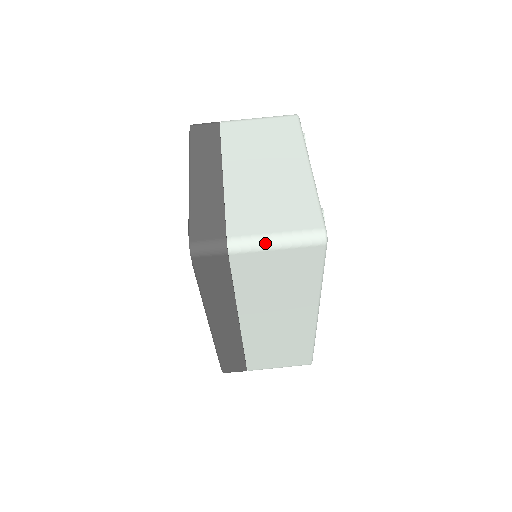
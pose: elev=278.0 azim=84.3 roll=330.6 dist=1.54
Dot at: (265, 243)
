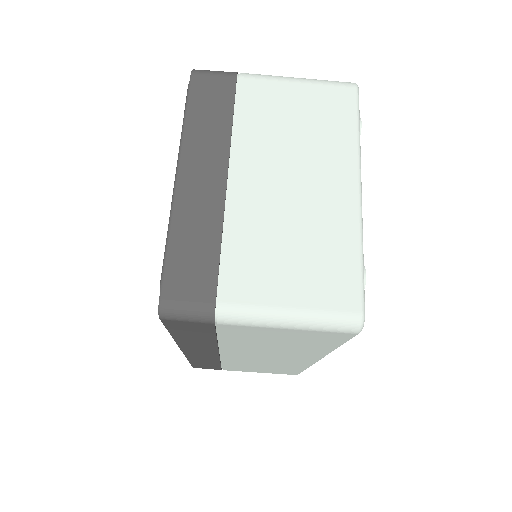
Dot at: (271, 320)
